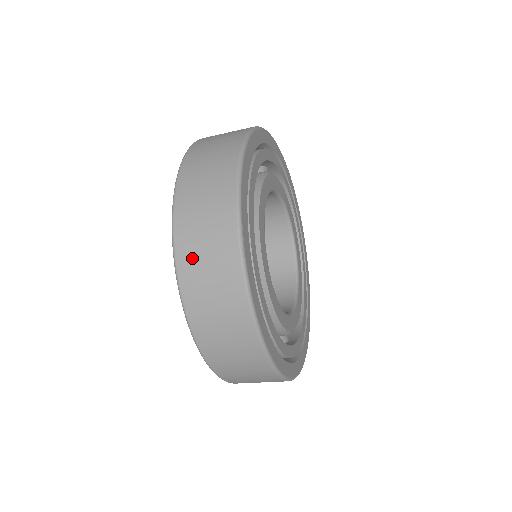
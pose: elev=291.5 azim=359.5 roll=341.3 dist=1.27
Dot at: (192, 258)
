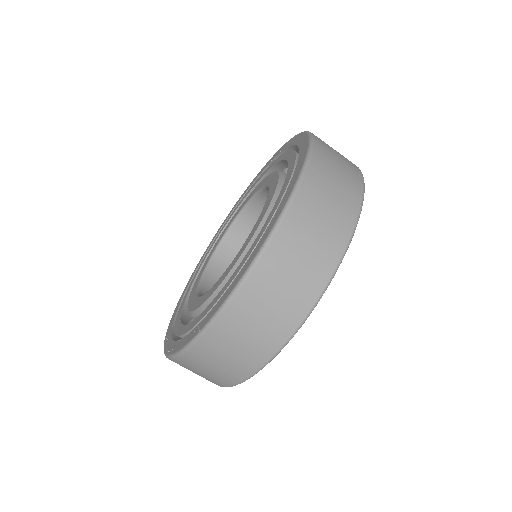
Dot at: (281, 261)
